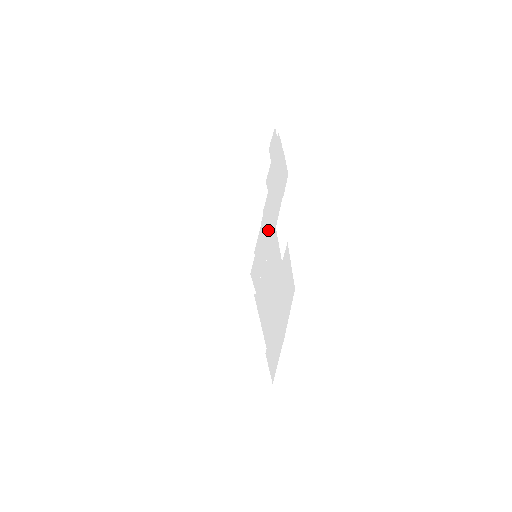
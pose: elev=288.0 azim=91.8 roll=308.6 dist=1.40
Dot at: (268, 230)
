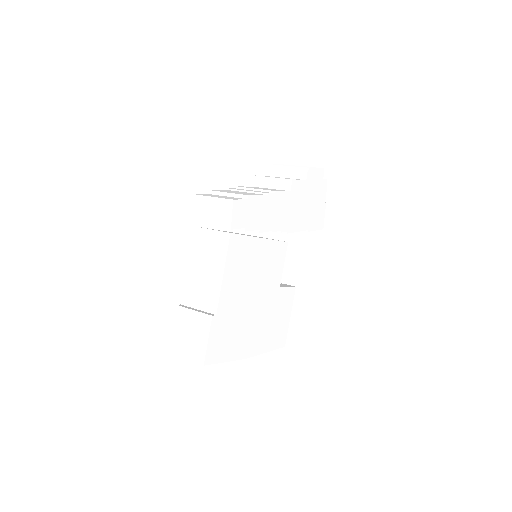
Dot at: (275, 216)
